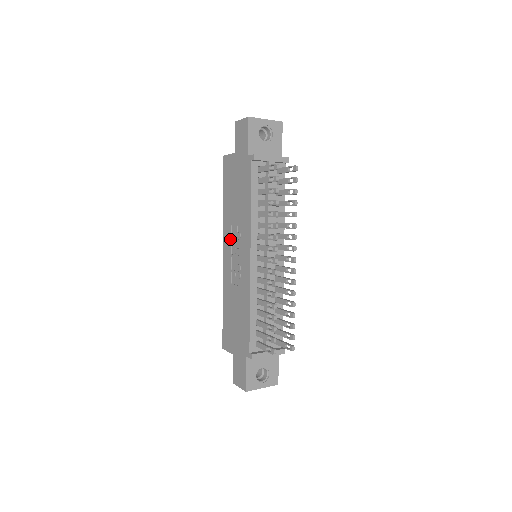
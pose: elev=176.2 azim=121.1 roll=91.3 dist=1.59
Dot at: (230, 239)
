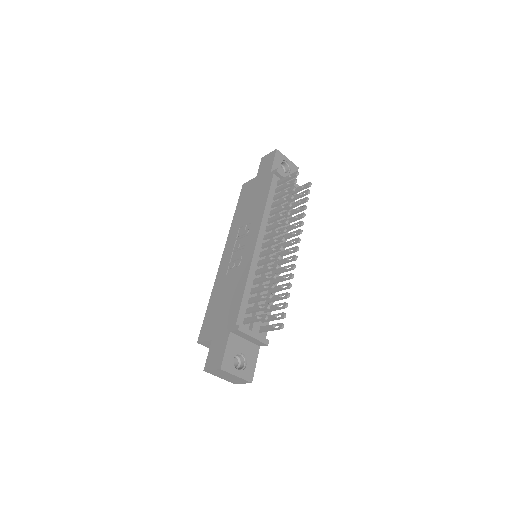
Dot at: (235, 239)
